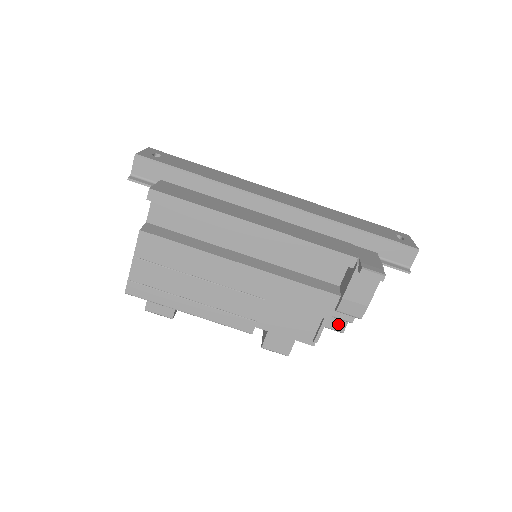
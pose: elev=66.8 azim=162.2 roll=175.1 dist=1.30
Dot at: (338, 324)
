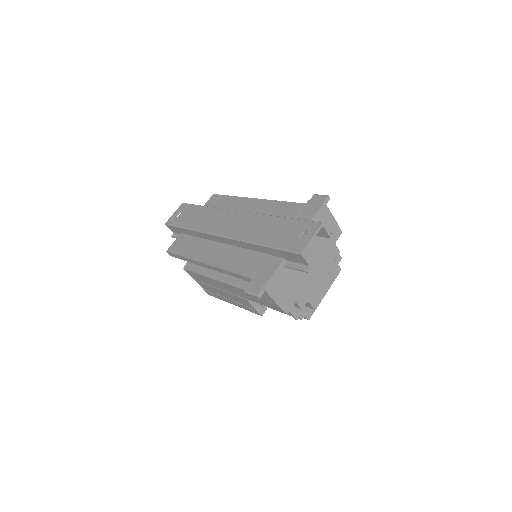
Dot at: (307, 304)
